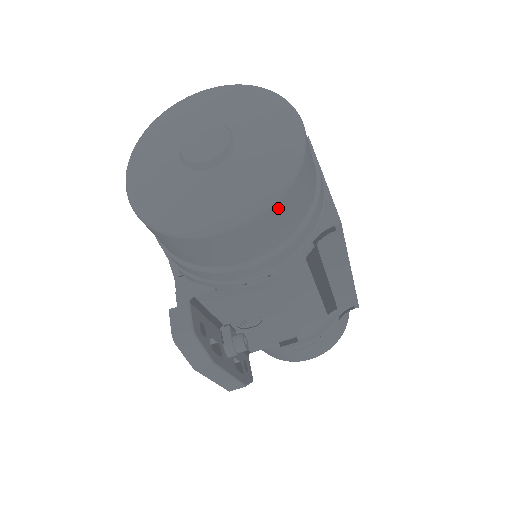
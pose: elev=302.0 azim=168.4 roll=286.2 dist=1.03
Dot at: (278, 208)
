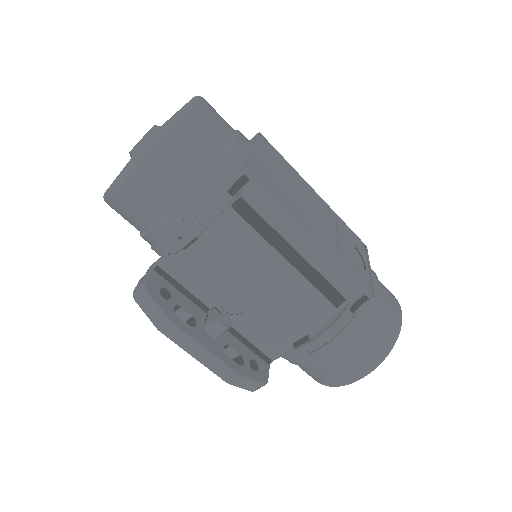
Dot at: (163, 153)
